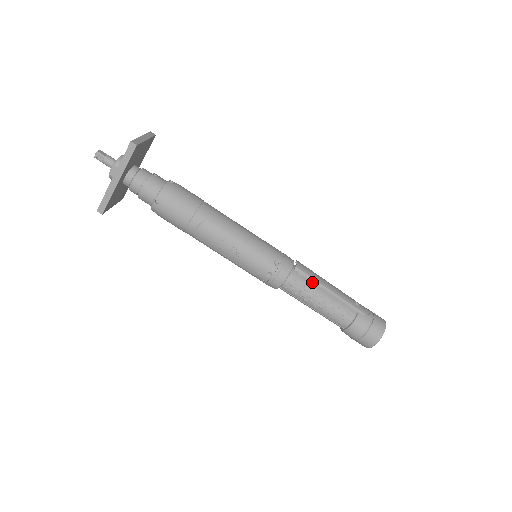
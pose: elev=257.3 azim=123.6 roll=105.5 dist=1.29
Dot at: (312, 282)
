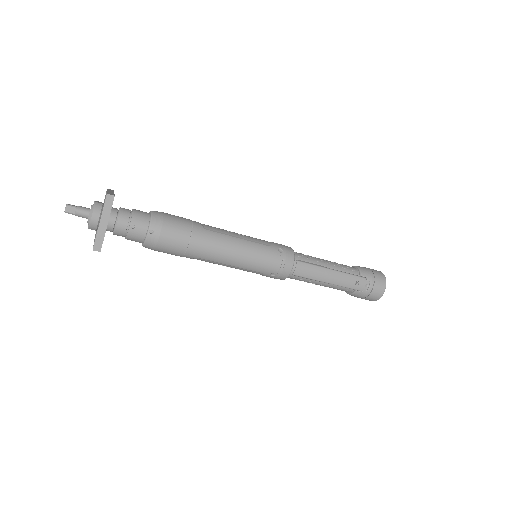
Dot at: (311, 277)
